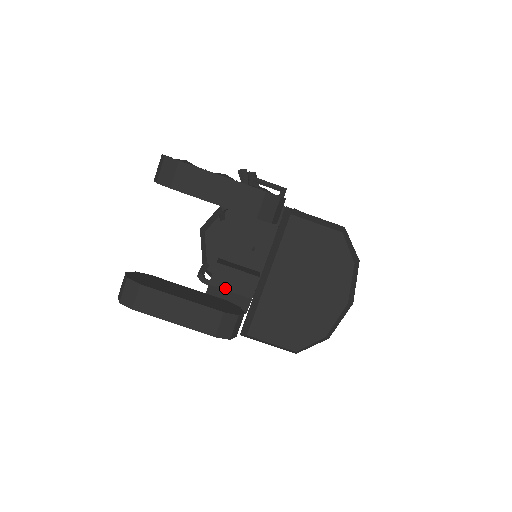
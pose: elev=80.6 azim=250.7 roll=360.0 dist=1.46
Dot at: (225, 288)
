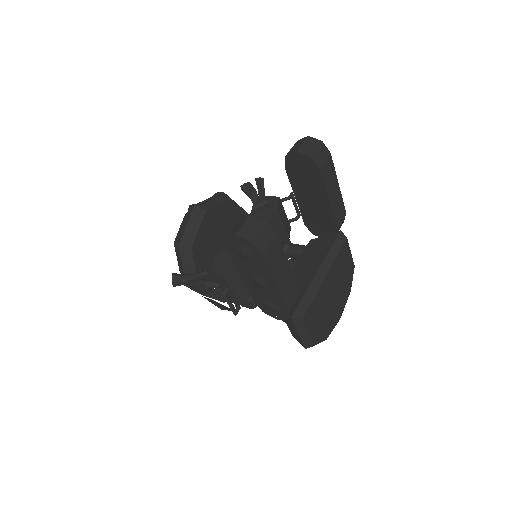
Dot at: occluded
